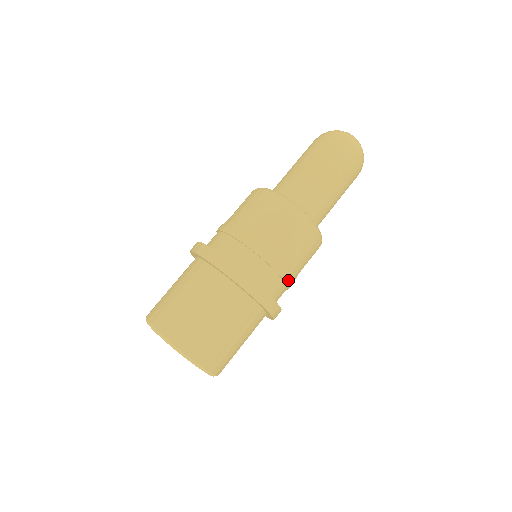
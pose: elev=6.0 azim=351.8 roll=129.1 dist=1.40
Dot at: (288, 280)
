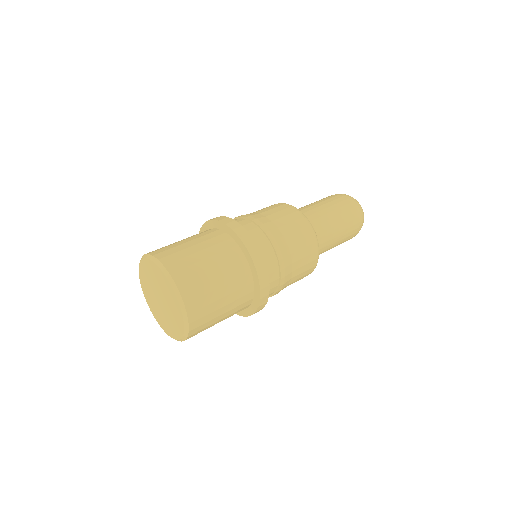
Dot at: (274, 241)
